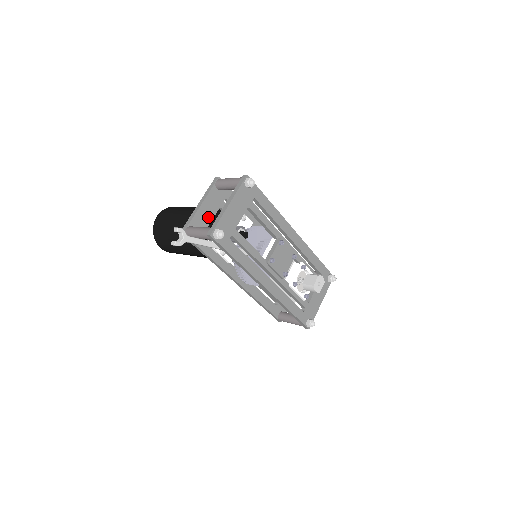
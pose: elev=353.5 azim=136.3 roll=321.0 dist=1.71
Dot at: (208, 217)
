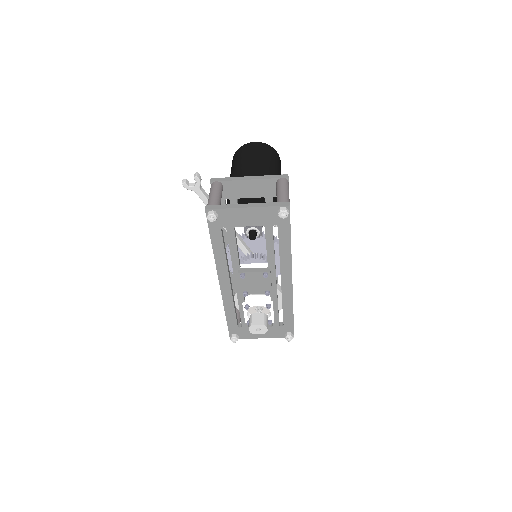
Dot at: (245, 193)
